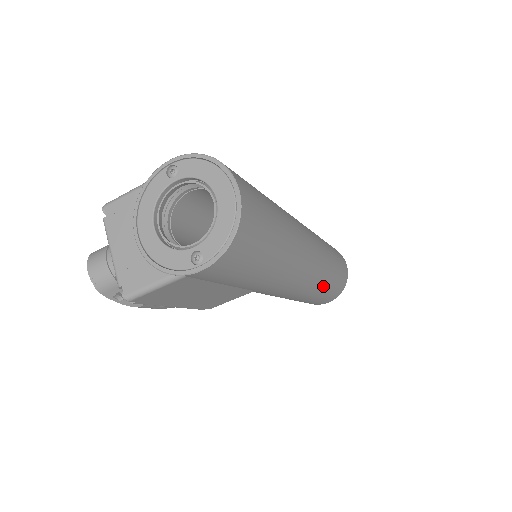
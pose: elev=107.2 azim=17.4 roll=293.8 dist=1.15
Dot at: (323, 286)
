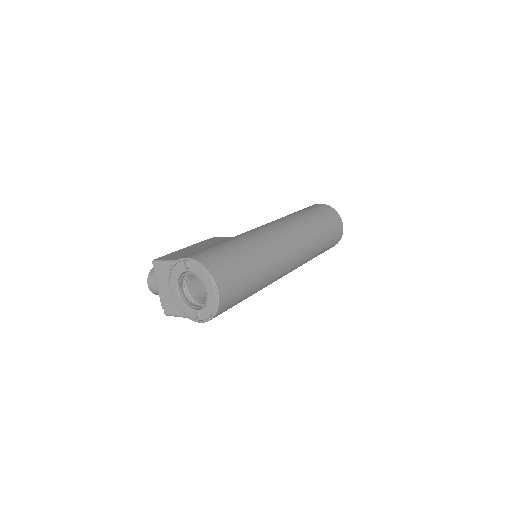
Dot at: (309, 260)
